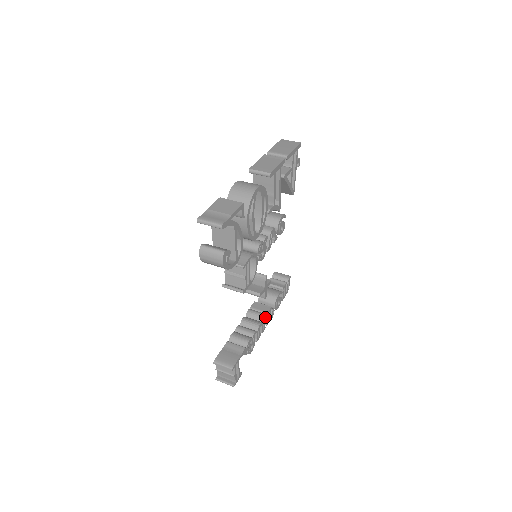
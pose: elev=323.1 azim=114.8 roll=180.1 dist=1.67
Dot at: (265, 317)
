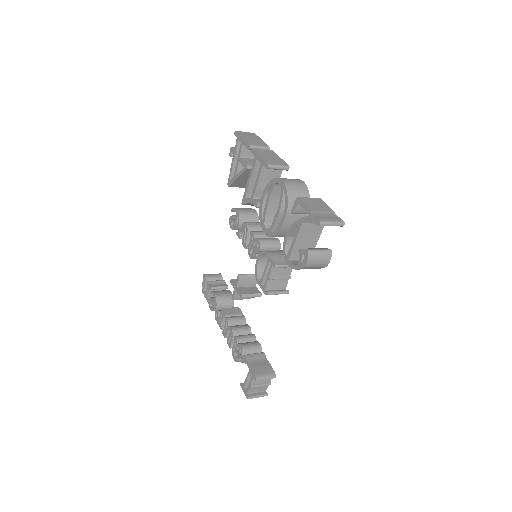
Dot at: (244, 319)
